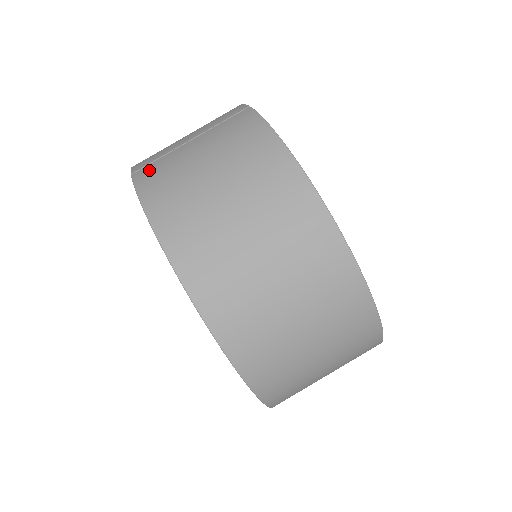
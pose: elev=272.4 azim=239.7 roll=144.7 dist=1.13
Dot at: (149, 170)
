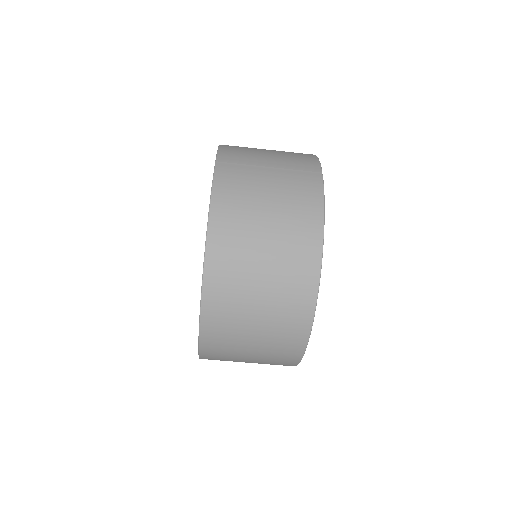
Dot at: (230, 171)
